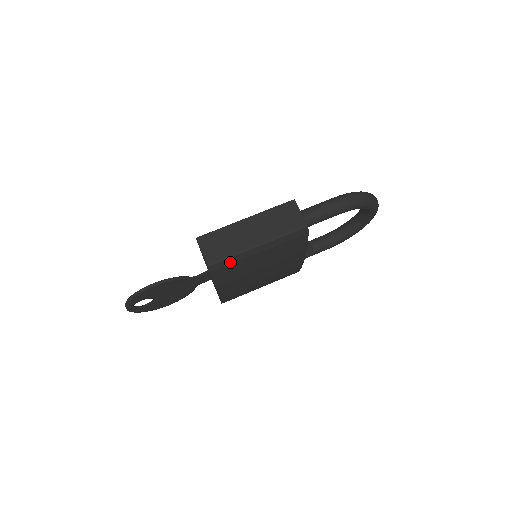
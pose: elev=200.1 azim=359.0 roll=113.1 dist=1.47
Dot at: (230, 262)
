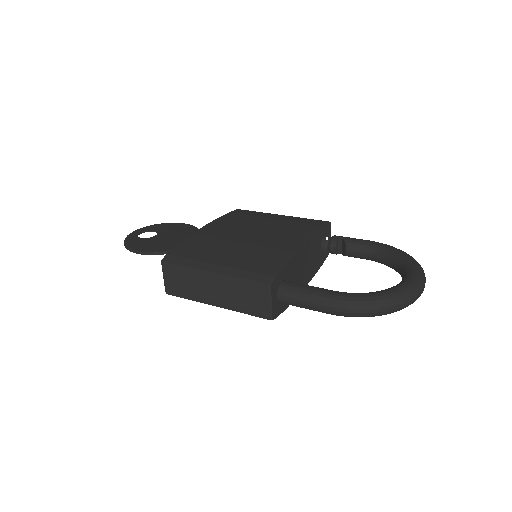
Dot at: occluded
